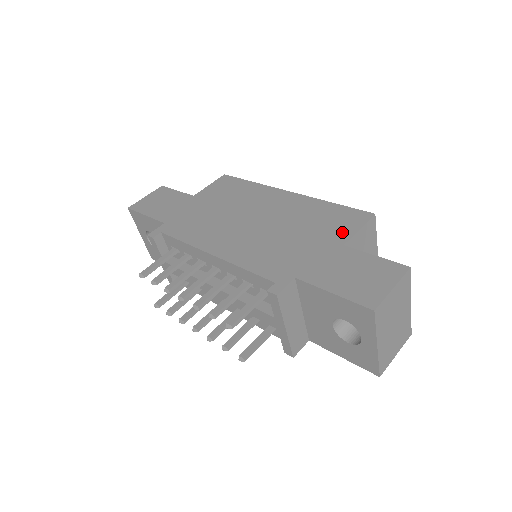
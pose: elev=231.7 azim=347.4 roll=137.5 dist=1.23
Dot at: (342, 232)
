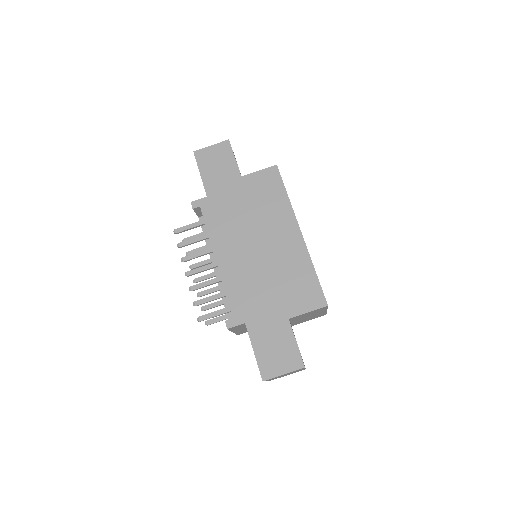
Dot at: (297, 306)
